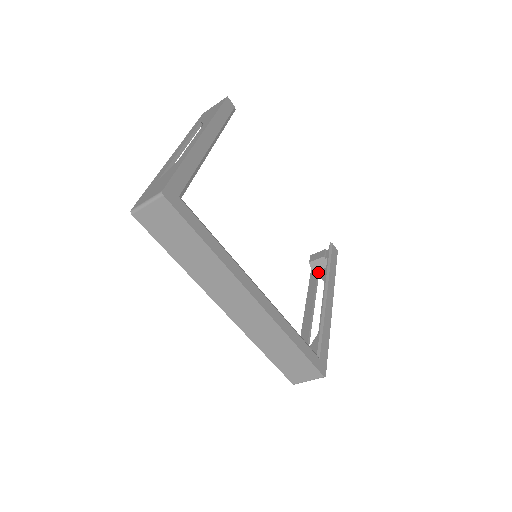
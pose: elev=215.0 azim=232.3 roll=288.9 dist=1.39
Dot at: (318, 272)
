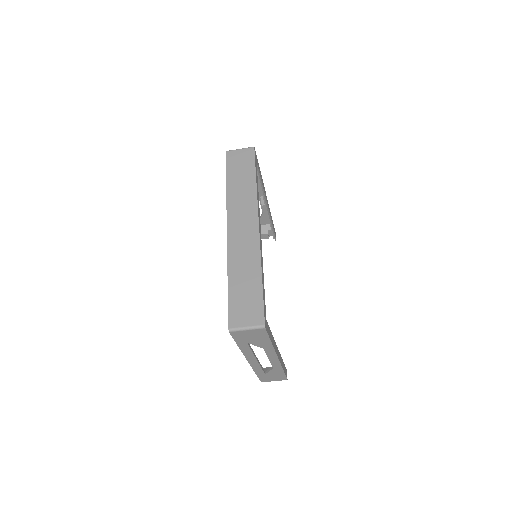
Dot at: occluded
